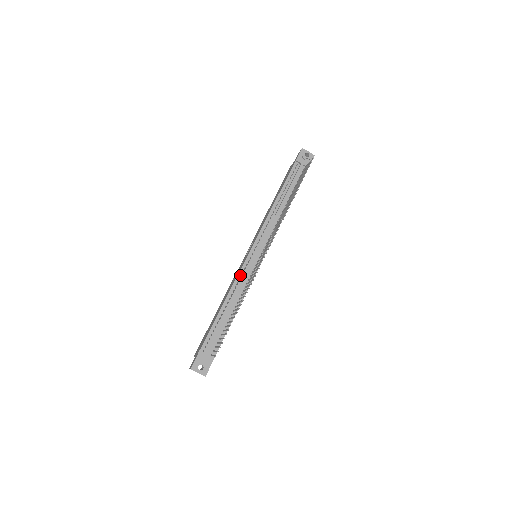
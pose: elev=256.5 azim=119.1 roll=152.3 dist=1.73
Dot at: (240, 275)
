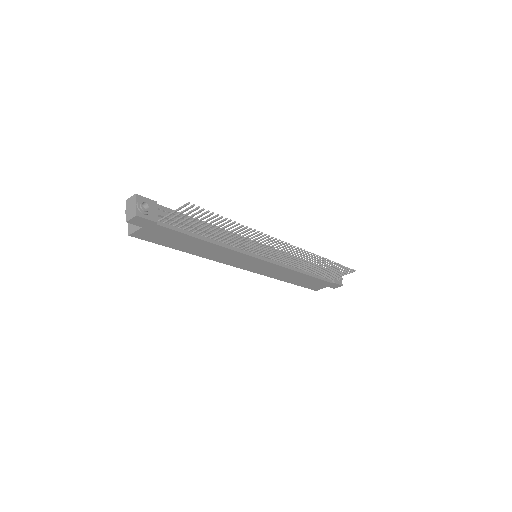
Dot at: (241, 238)
